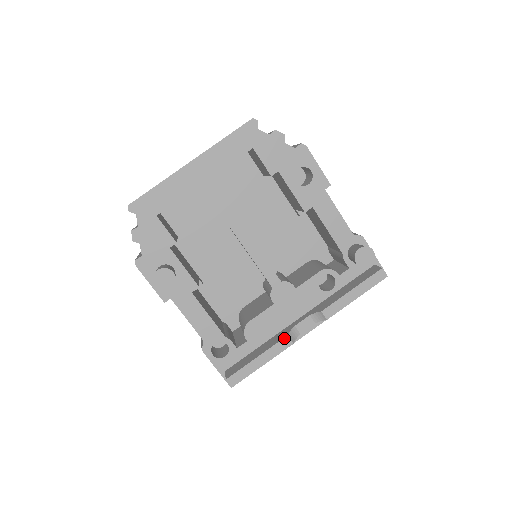
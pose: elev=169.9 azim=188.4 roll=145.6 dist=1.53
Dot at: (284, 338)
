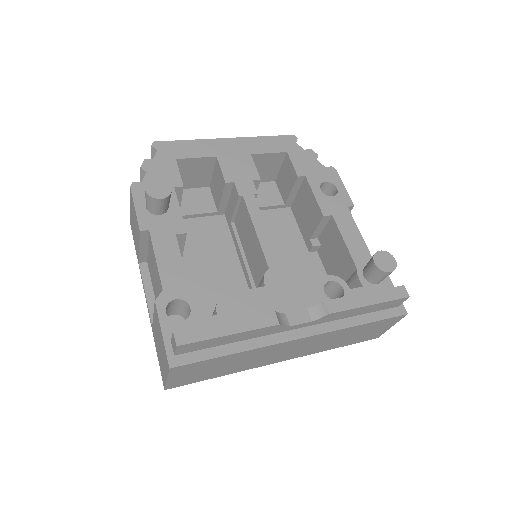
Dot at: (269, 312)
